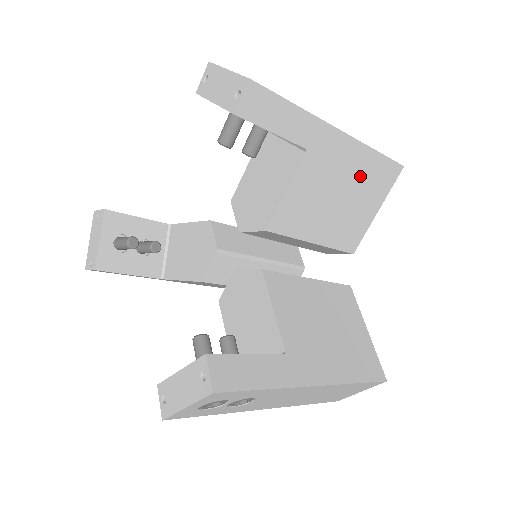
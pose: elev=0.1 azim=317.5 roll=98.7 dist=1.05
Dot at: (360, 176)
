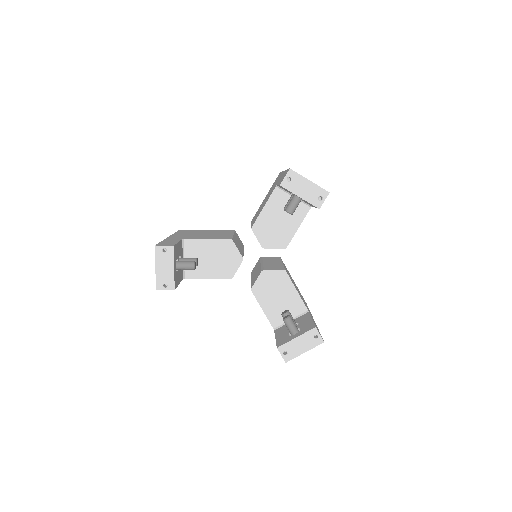
Dot at: occluded
